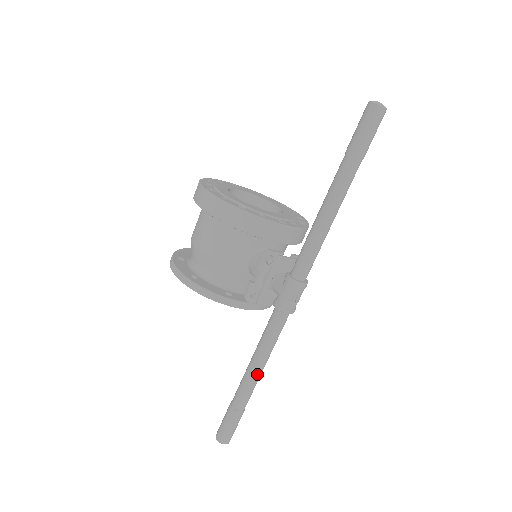
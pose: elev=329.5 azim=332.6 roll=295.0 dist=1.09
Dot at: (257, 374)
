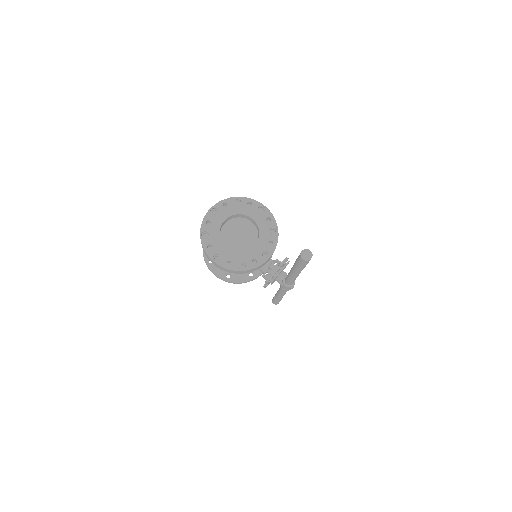
Dot at: occluded
